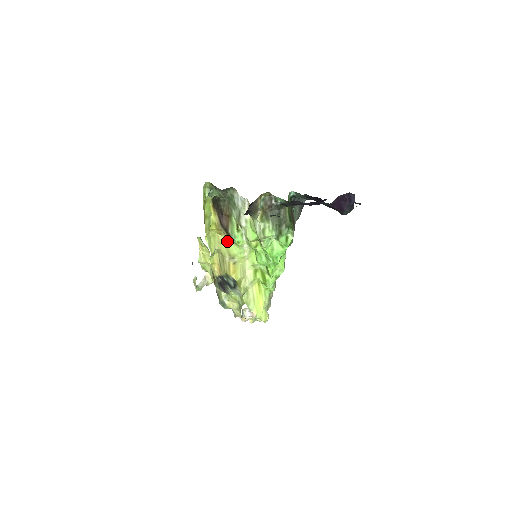
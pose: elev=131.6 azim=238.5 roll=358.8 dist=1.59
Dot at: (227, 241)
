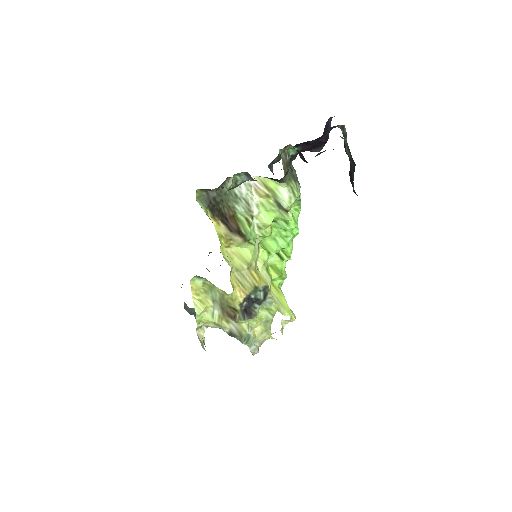
Dot at: (237, 250)
